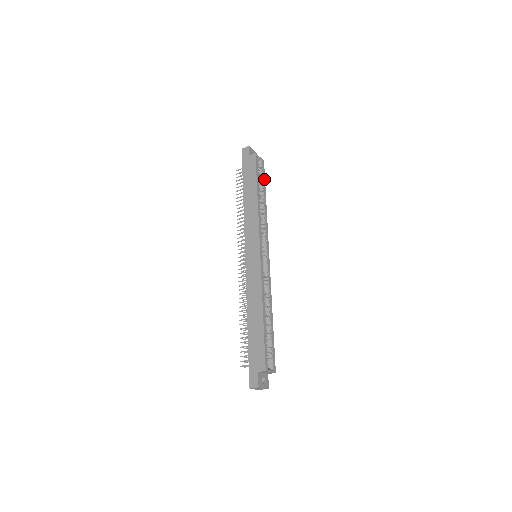
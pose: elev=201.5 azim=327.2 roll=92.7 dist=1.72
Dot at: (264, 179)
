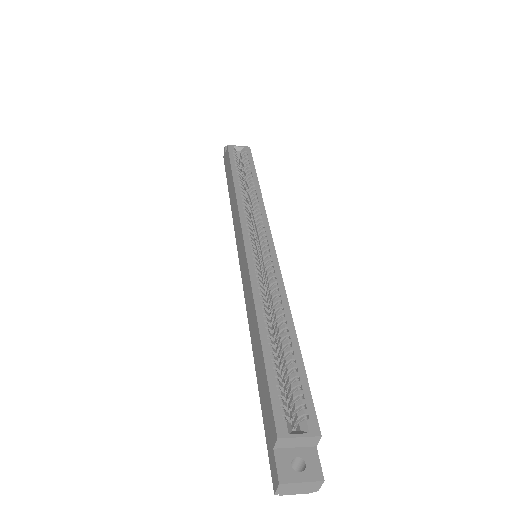
Dot at: (252, 163)
